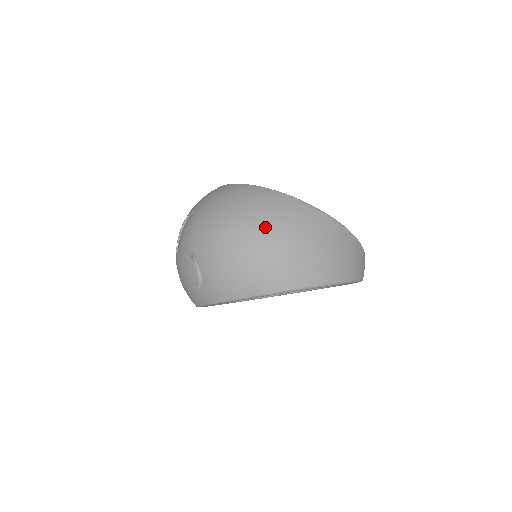
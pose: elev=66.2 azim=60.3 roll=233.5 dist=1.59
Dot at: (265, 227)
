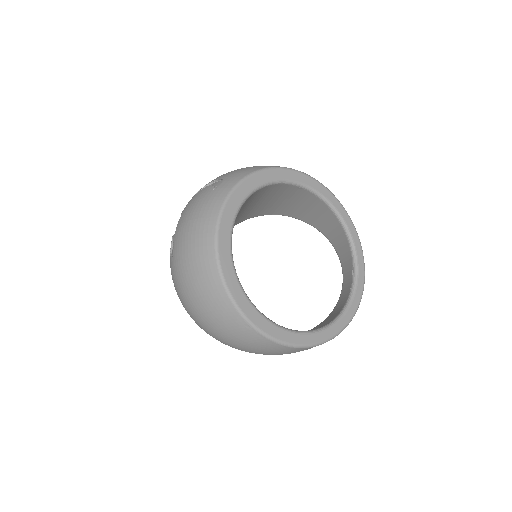
Dot at: occluded
